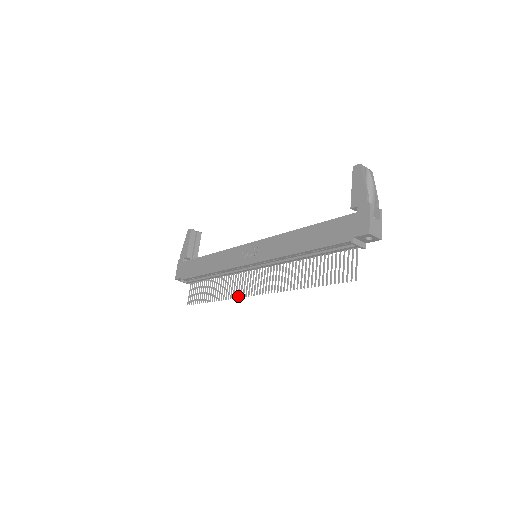
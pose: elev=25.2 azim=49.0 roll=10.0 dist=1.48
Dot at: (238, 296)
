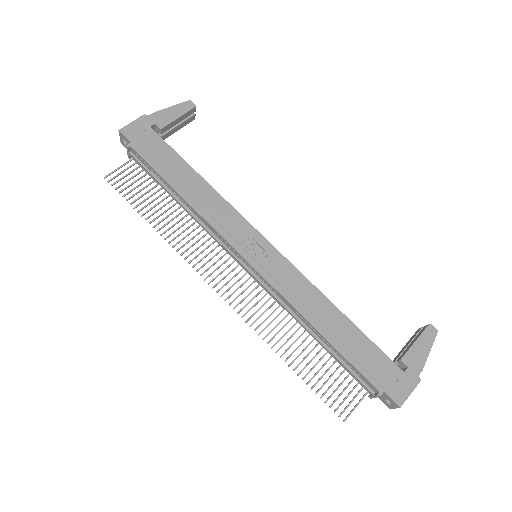
Dot at: (194, 266)
